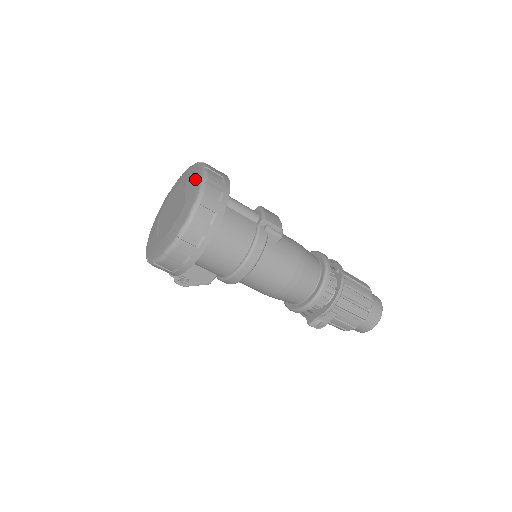
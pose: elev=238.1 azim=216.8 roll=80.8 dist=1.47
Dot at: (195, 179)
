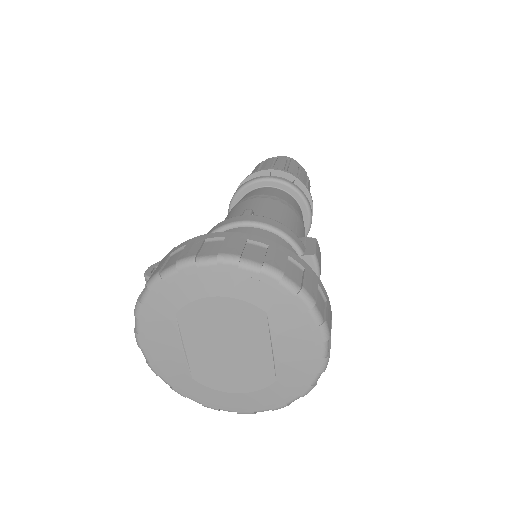
Dot at: (305, 353)
